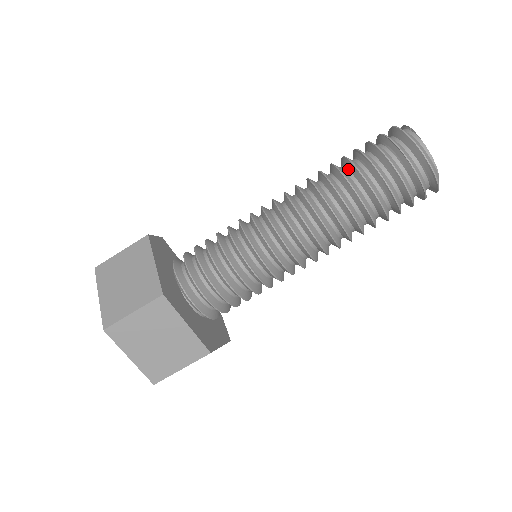
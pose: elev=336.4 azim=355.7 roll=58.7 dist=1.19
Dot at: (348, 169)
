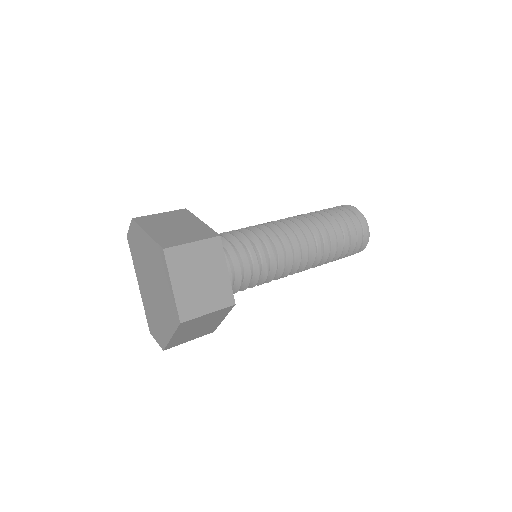
Dot at: occluded
